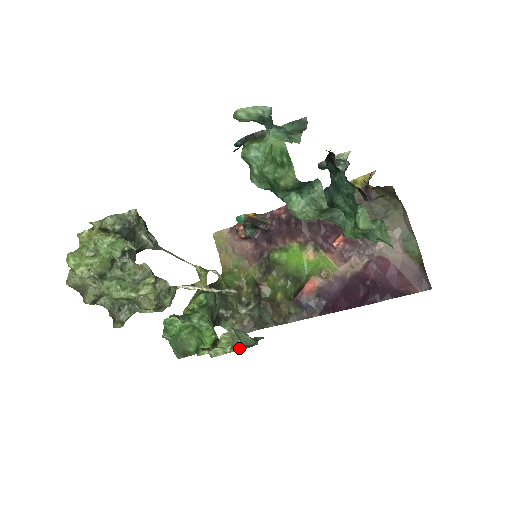
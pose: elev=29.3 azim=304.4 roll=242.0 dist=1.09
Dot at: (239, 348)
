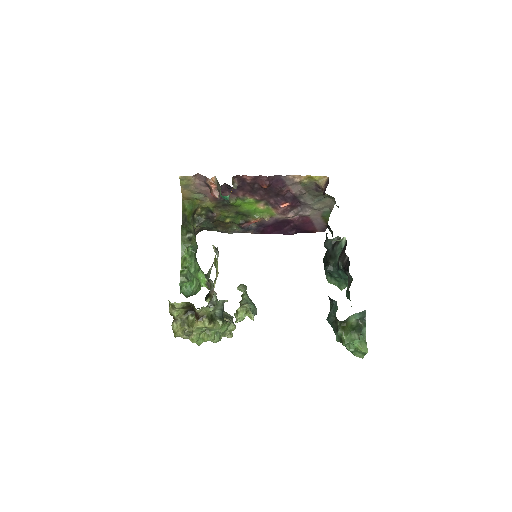
Dot at: occluded
